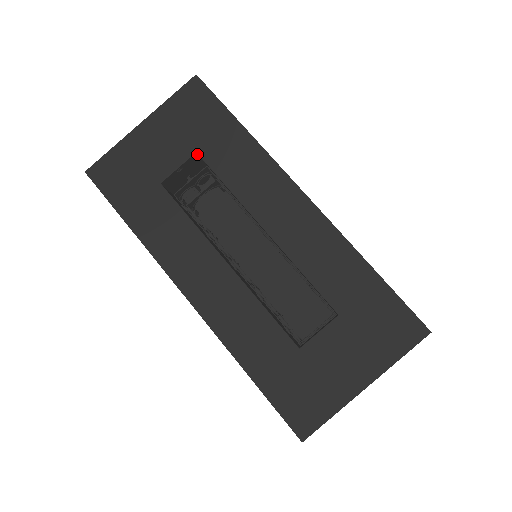
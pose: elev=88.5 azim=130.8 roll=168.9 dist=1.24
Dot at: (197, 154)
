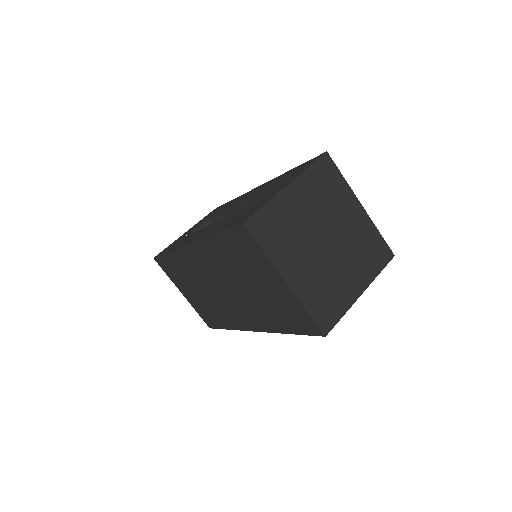
Dot at: (211, 222)
